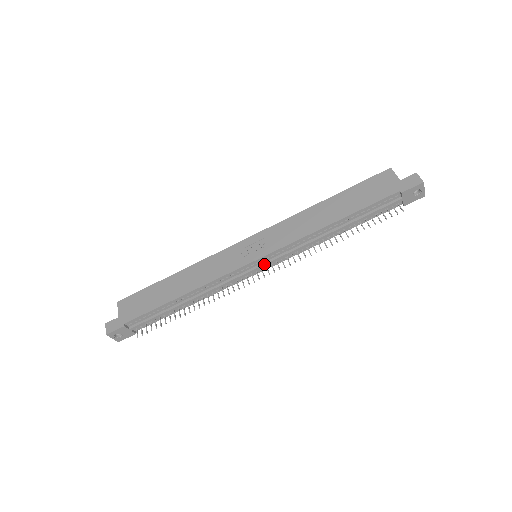
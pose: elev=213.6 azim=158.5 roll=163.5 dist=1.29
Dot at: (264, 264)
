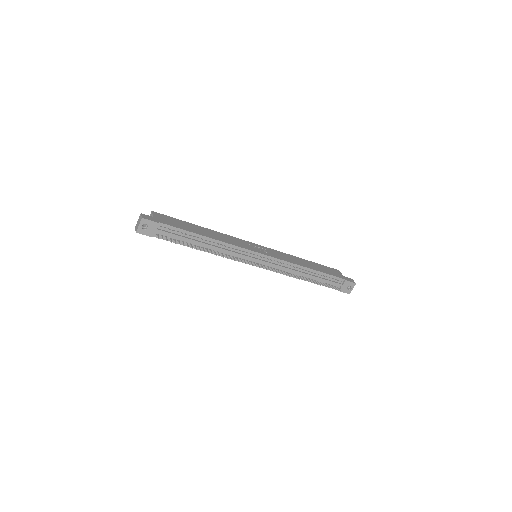
Dot at: (264, 261)
